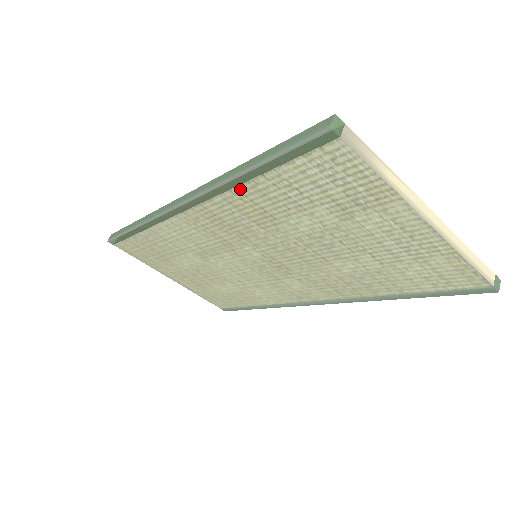
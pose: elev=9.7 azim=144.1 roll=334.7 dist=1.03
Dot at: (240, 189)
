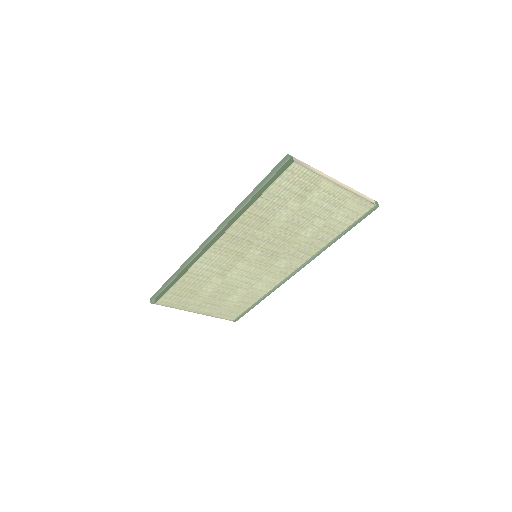
Dot at: (248, 211)
